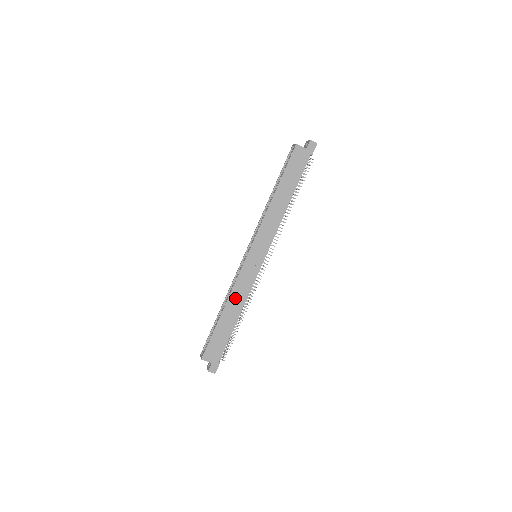
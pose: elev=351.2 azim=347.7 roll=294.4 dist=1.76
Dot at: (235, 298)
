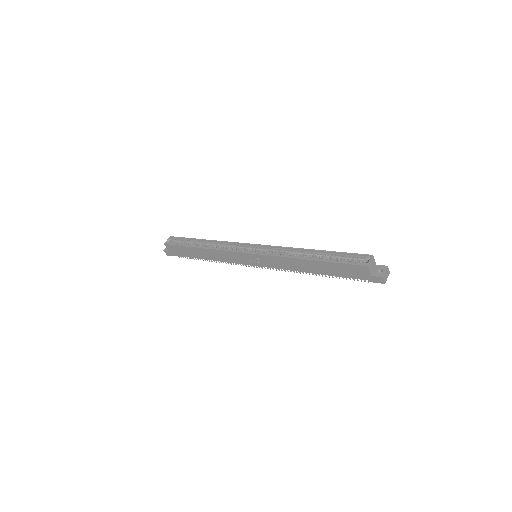
Dot at: (215, 253)
